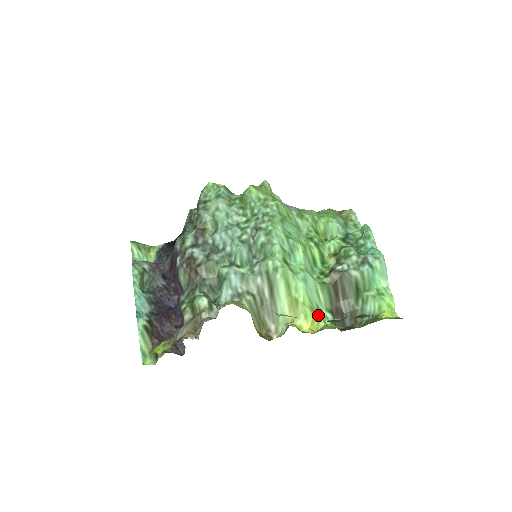
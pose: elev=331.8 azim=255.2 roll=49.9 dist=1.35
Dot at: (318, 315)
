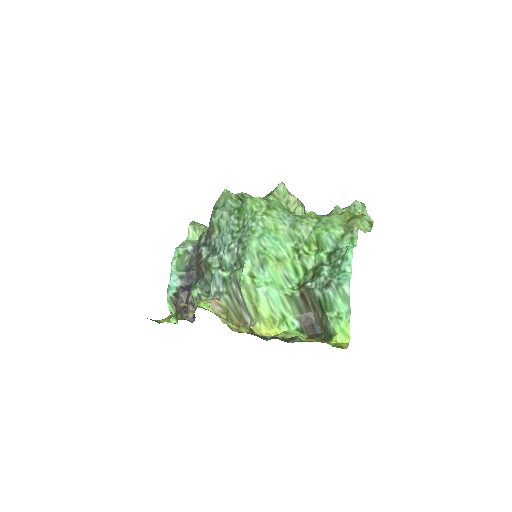
Dot at: (281, 322)
